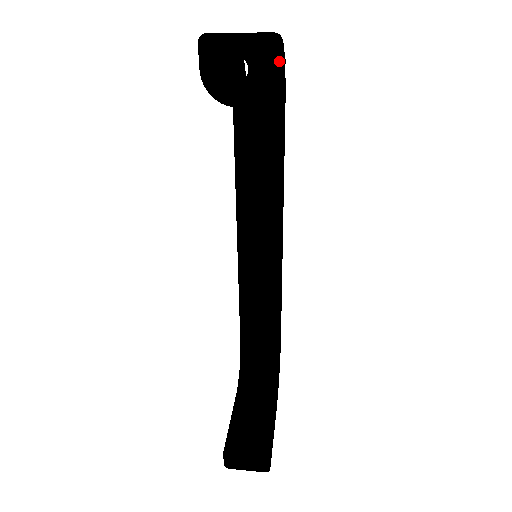
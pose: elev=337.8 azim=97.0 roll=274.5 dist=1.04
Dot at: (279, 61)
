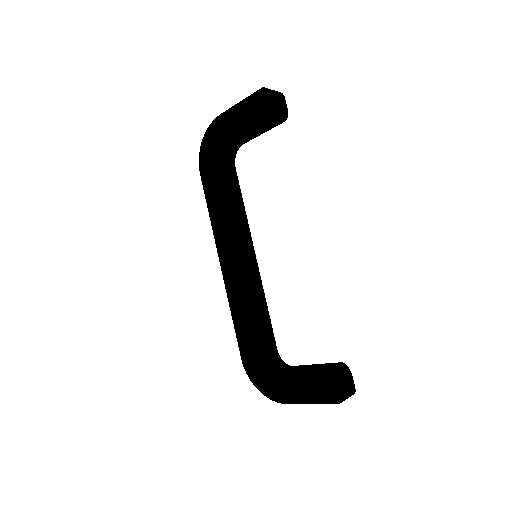
Dot at: occluded
